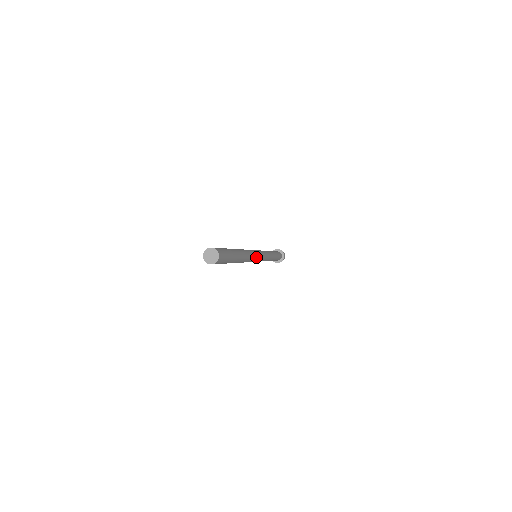
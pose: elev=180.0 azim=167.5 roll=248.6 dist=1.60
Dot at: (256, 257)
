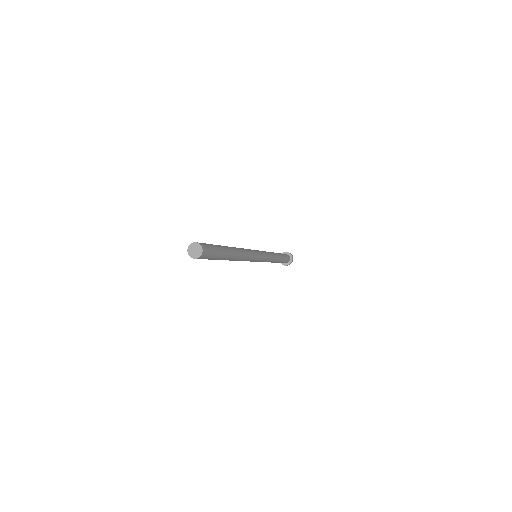
Dot at: (254, 257)
